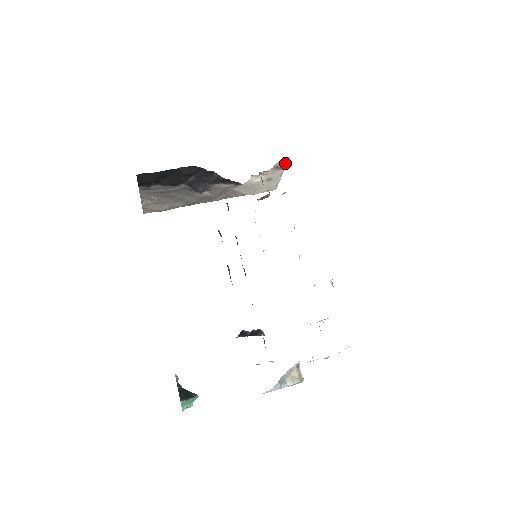
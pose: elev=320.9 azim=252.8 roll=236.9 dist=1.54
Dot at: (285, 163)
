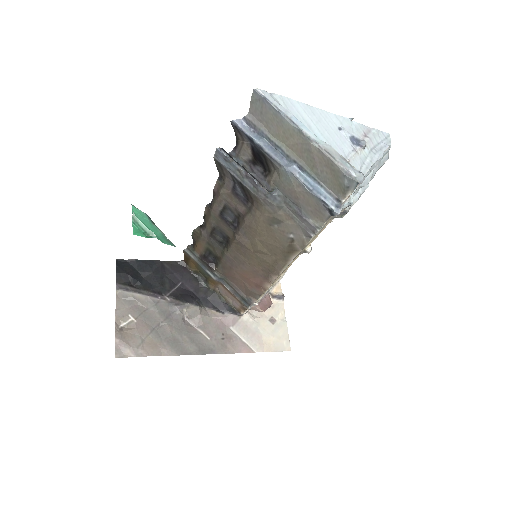
Dot at: (279, 291)
